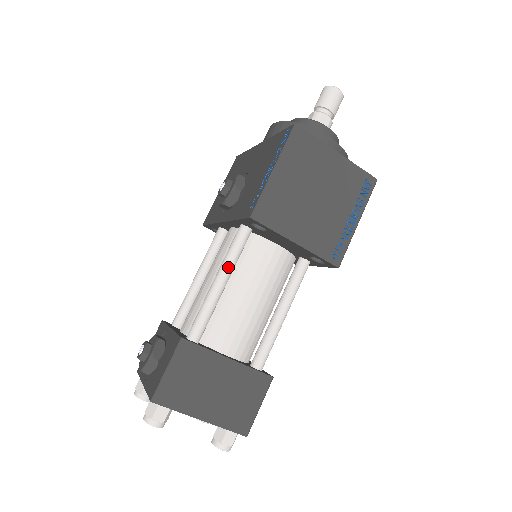
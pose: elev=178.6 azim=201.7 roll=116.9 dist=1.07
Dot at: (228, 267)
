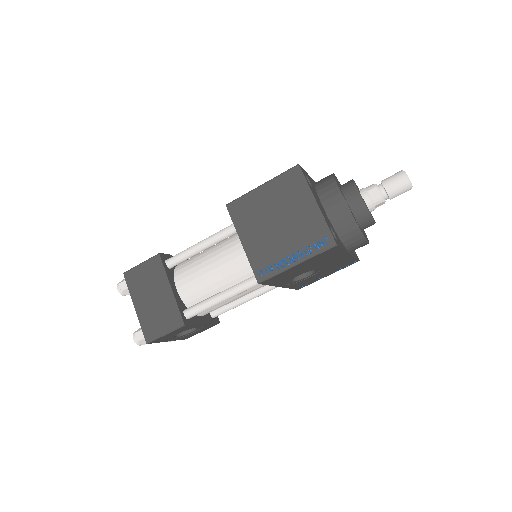
Dot at: (214, 237)
